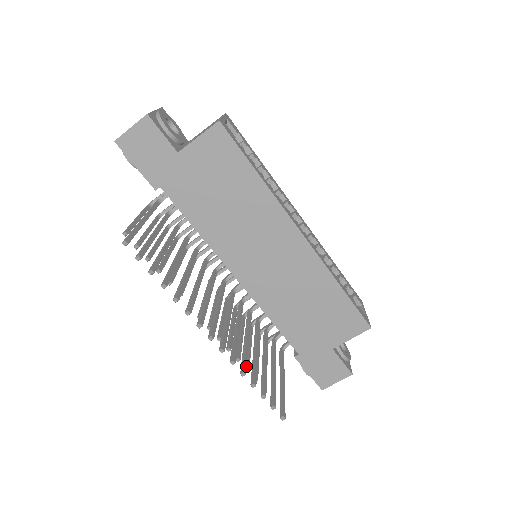
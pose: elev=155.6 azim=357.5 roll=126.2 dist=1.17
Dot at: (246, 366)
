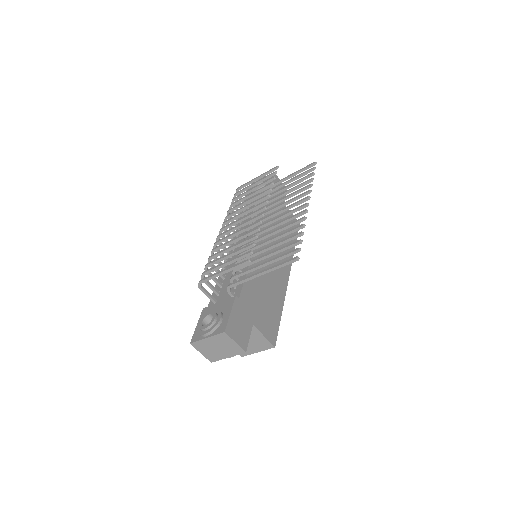
Dot at: (297, 230)
